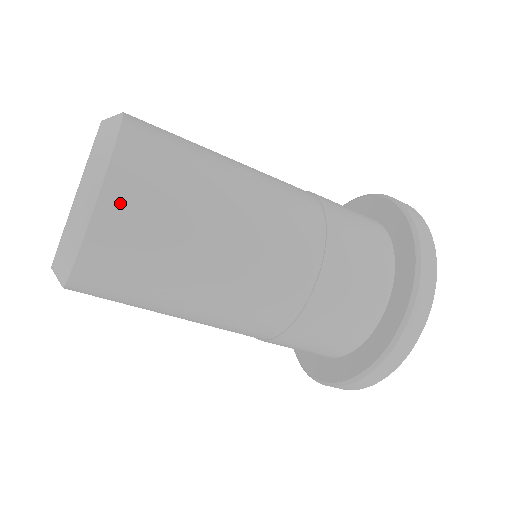
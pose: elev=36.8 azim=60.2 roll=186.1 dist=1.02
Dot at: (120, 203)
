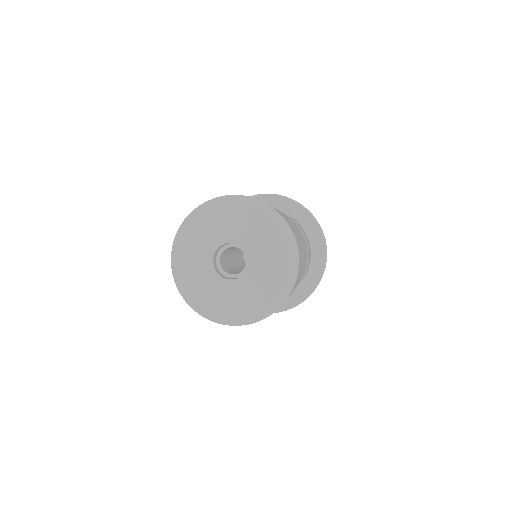
Dot at: (292, 290)
